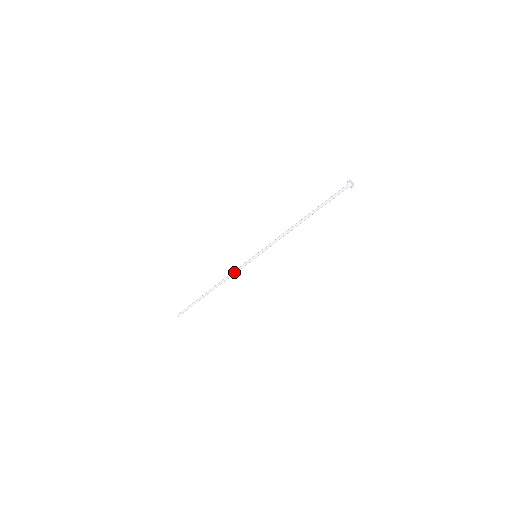
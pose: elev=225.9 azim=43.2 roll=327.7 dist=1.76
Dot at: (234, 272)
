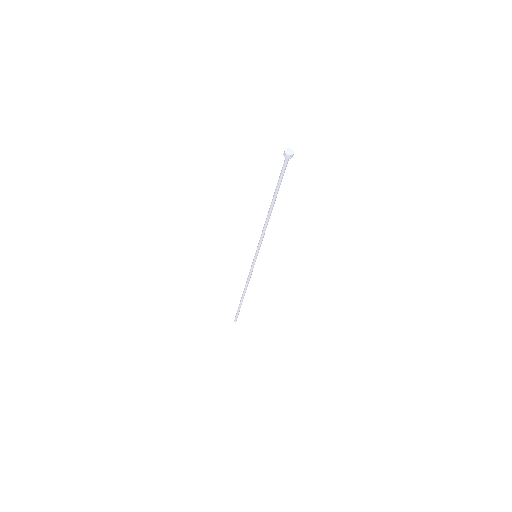
Dot at: (249, 276)
